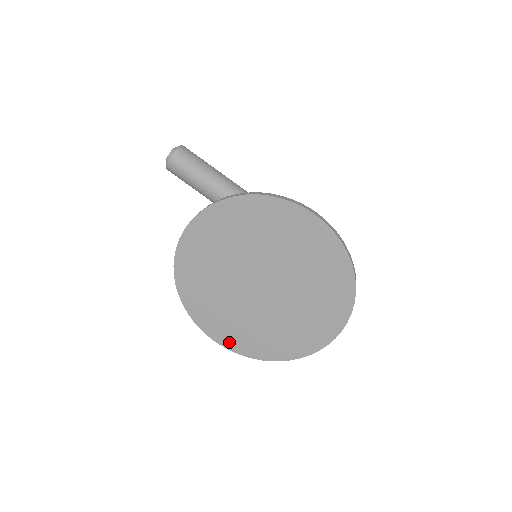
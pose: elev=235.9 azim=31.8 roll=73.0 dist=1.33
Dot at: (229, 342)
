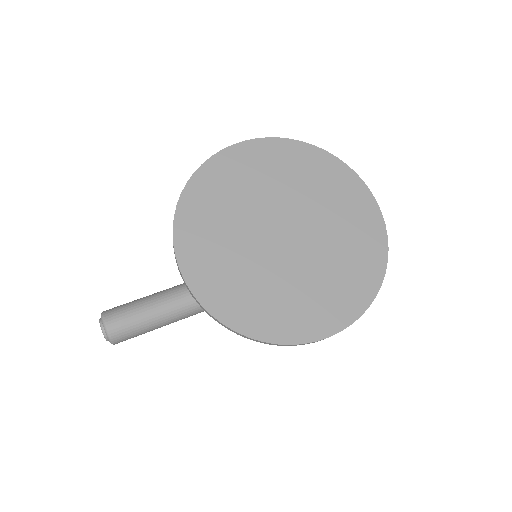
Dot at: (337, 319)
